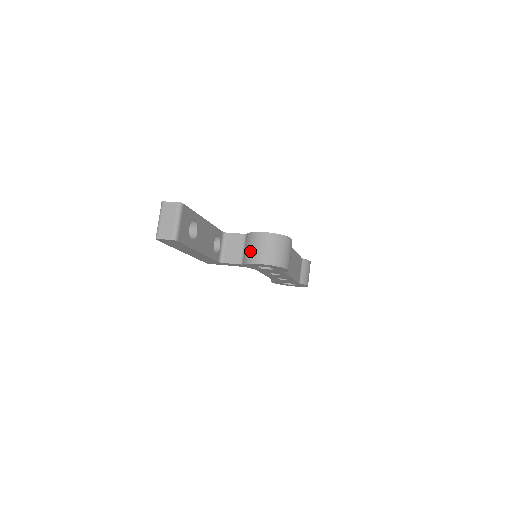
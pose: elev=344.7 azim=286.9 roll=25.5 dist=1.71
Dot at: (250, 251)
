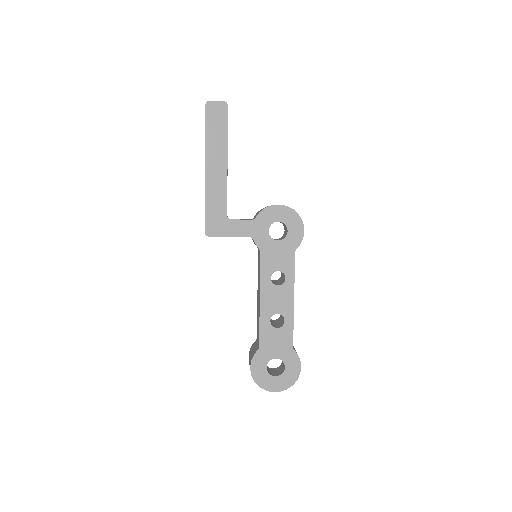
Dot at: occluded
